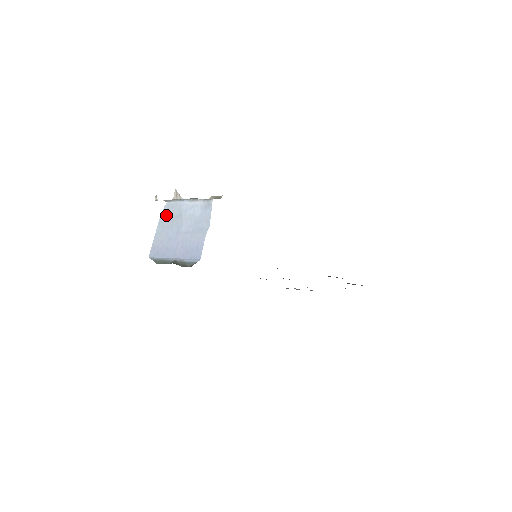
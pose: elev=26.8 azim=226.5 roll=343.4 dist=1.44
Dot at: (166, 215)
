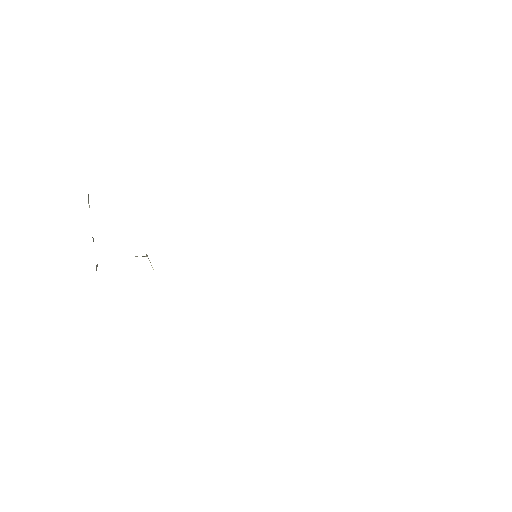
Dot at: occluded
